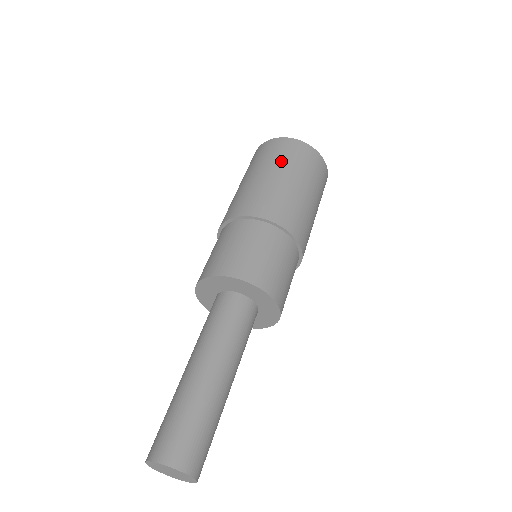
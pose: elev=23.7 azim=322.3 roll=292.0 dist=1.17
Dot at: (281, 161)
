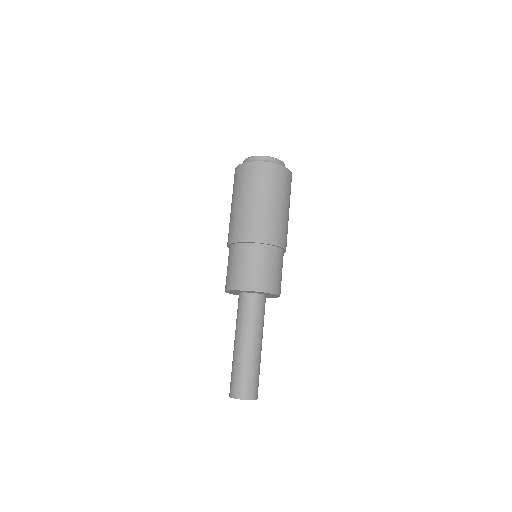
Dot at: (275, 190)
